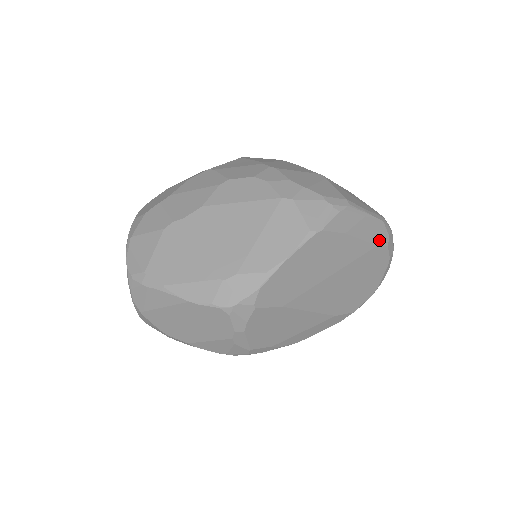
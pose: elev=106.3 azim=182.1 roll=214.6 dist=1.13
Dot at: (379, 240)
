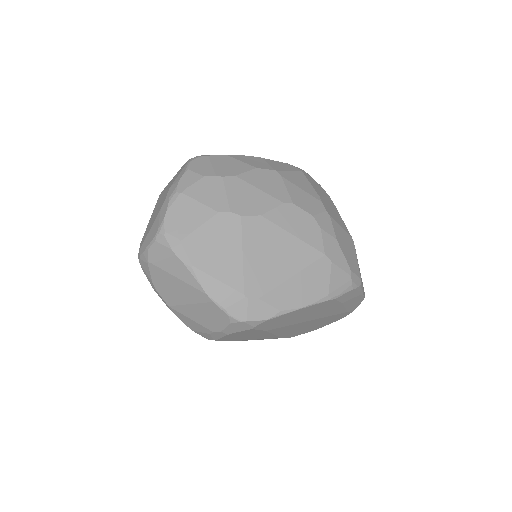
Dot at: (351, 309)
